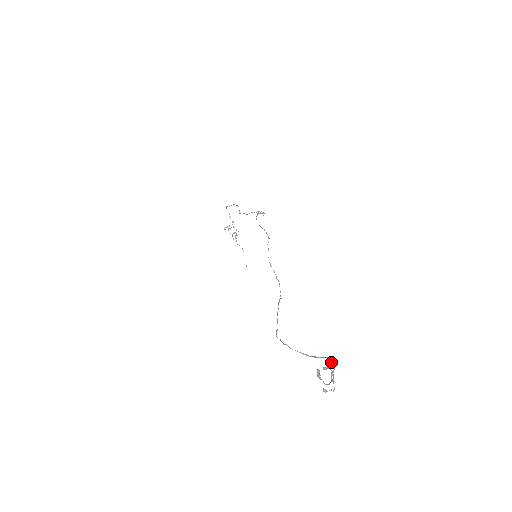
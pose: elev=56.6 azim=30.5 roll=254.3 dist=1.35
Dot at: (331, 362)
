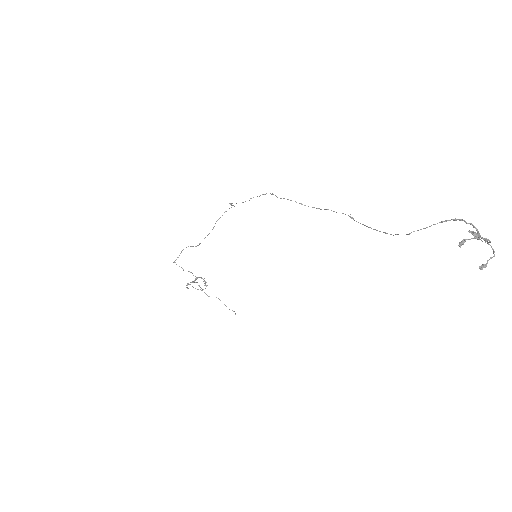
Dot at: (467, 223)
